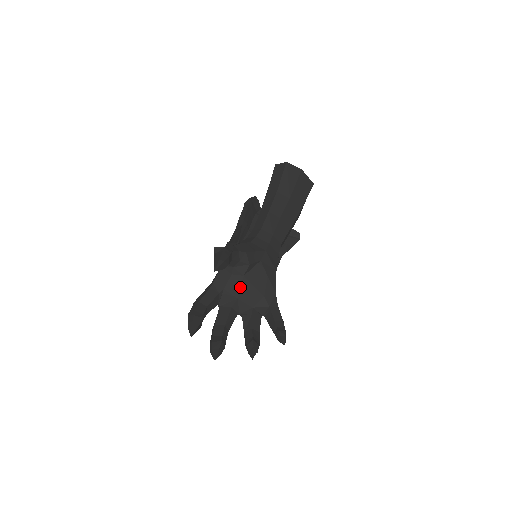
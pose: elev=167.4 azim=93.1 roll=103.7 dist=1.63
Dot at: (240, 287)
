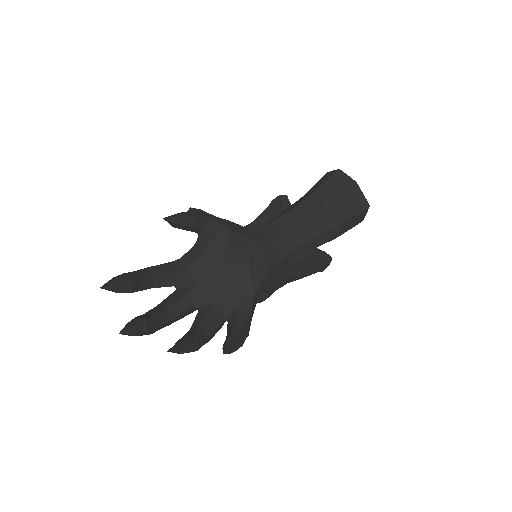
Dot at: (208, 271)
